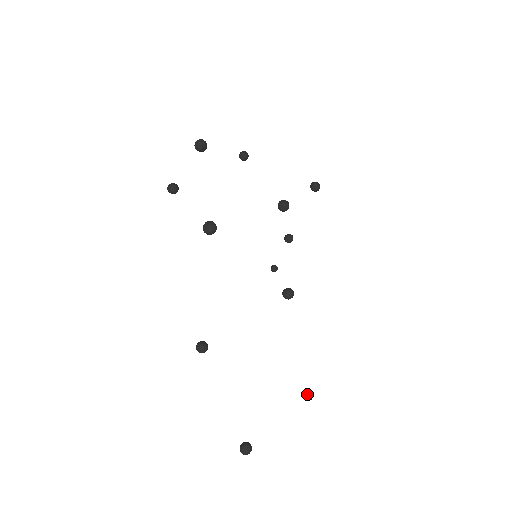
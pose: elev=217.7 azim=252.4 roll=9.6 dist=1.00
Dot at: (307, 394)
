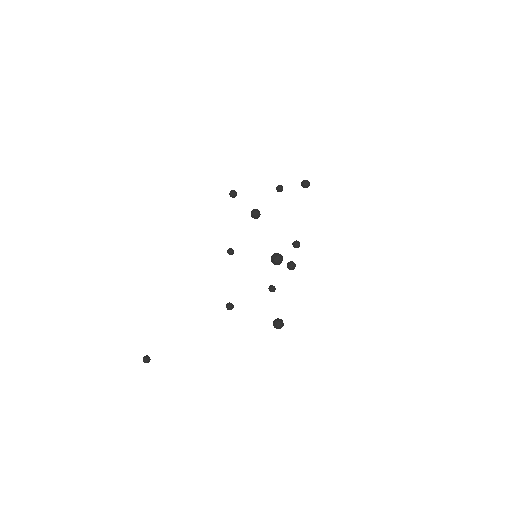
Dot at: (281, 319)
